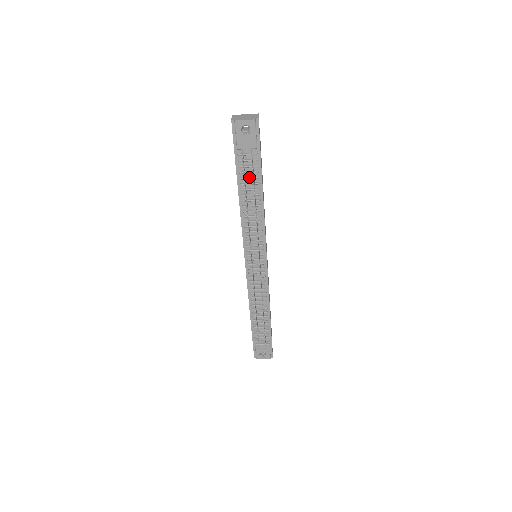
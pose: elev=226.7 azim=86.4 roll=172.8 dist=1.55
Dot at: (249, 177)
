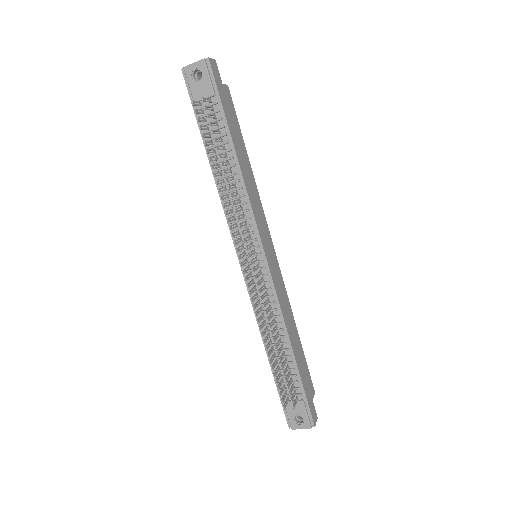
Dot at: (215, 136)
